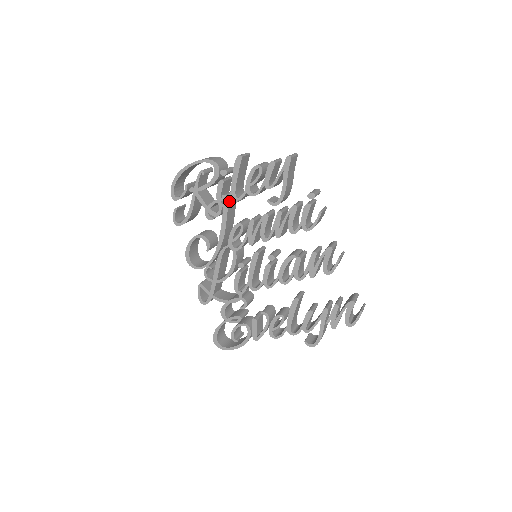
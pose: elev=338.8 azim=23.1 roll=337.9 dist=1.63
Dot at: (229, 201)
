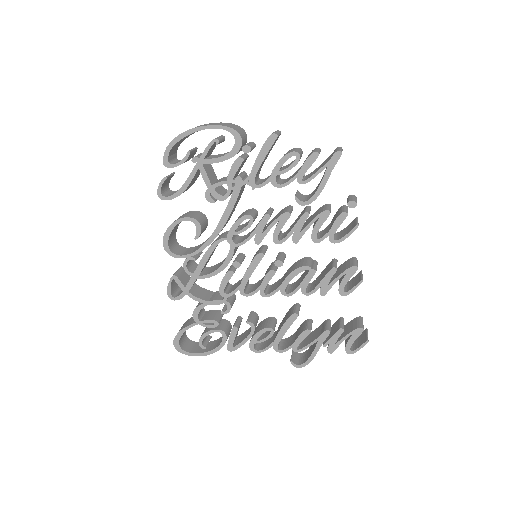
Dot at: (242, 185)
